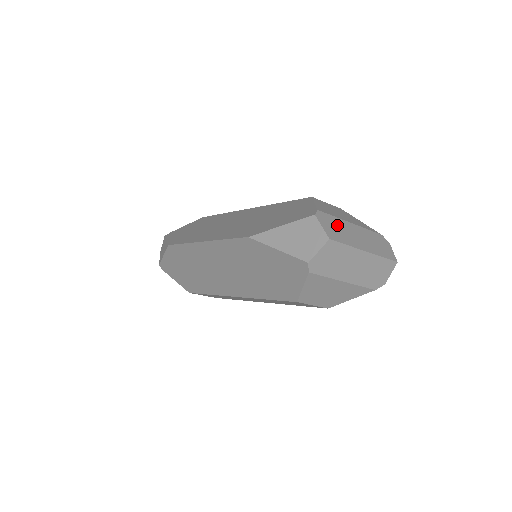
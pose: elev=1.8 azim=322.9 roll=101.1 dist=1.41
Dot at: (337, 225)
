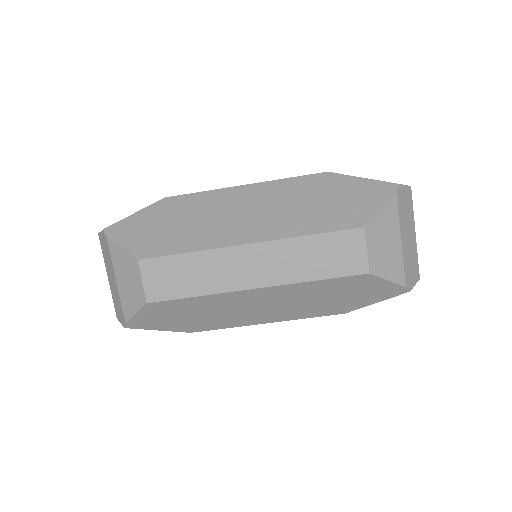
Dot at: occluded
